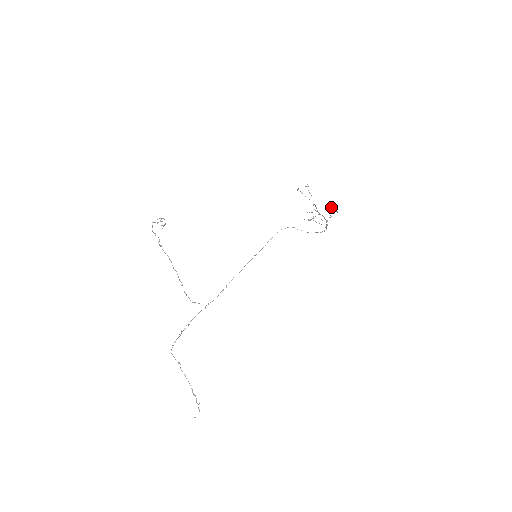
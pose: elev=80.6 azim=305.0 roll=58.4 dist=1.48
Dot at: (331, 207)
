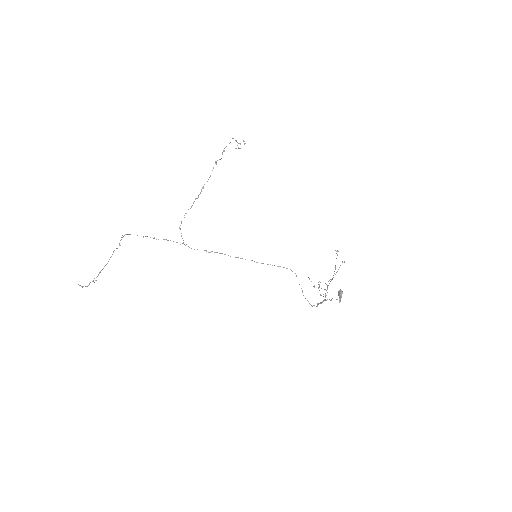
Dot at: (340, 293)
